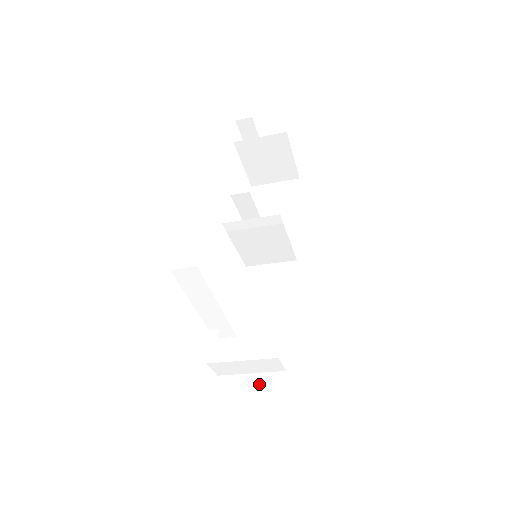
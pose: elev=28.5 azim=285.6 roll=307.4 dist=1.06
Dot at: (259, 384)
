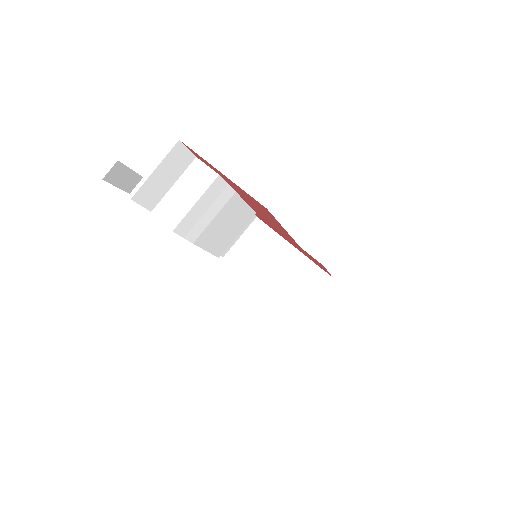
Dot at: occluded
